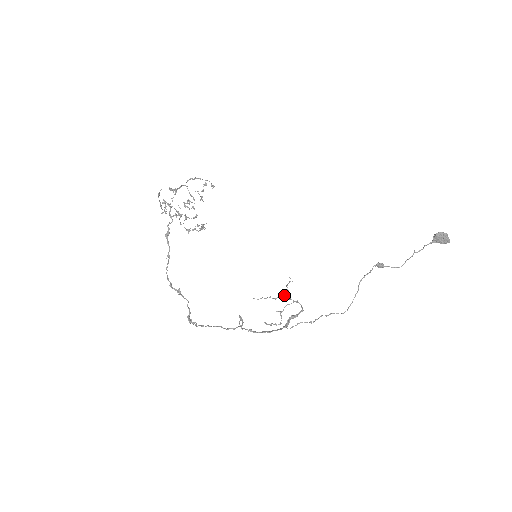
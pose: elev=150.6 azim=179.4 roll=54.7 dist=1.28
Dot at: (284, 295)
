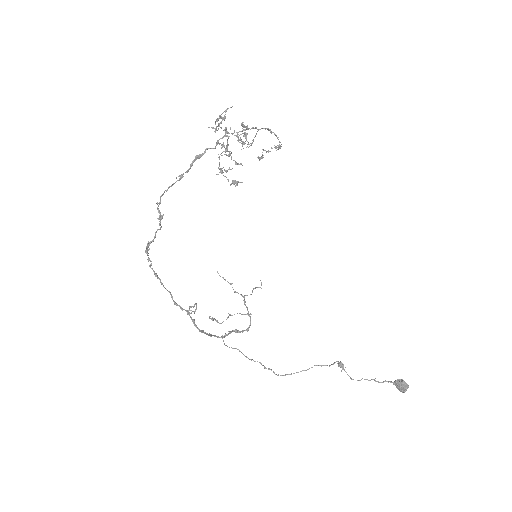
Dot at: occluded
